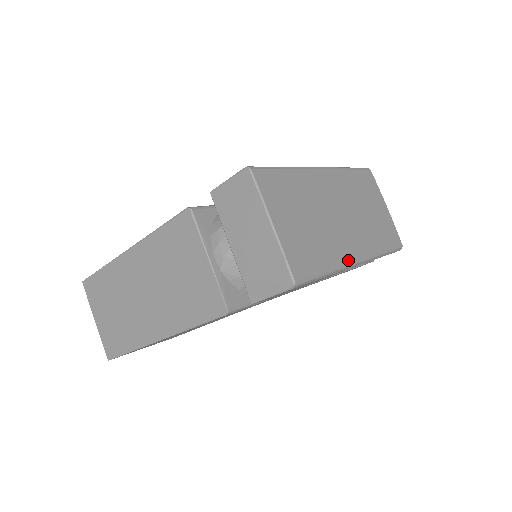
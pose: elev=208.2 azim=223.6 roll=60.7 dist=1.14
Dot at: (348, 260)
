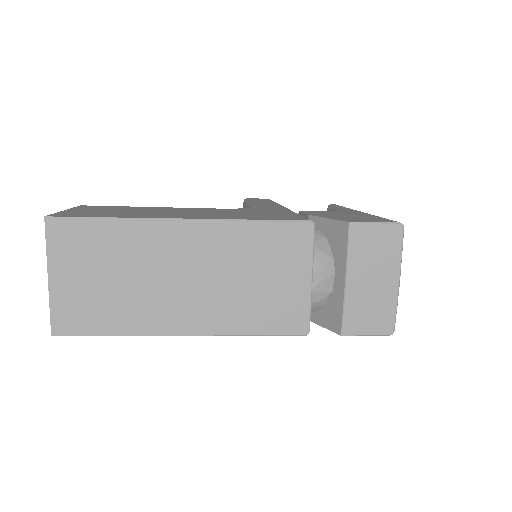
Dot at: occluded
